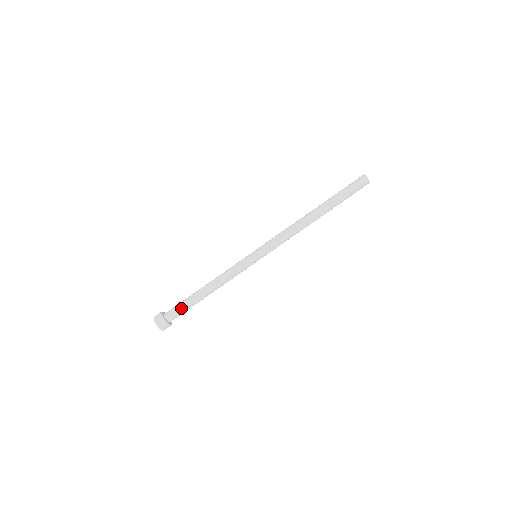
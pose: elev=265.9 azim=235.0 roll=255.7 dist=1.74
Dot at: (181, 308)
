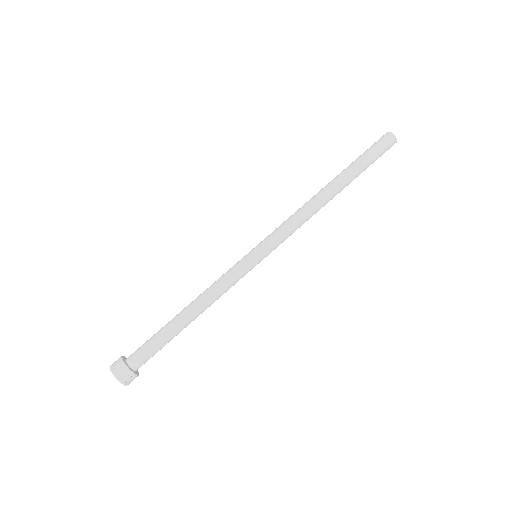
Dot at: (148, 340)
